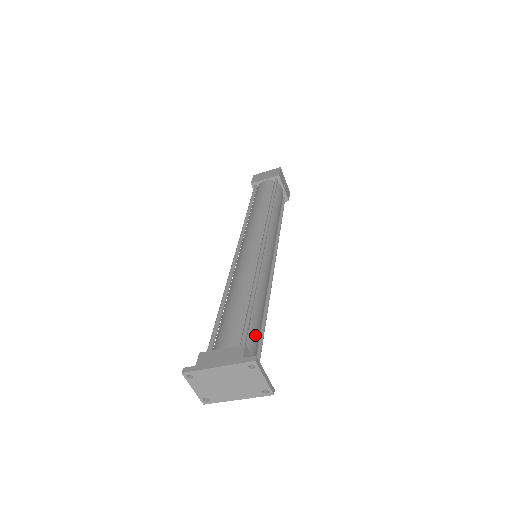
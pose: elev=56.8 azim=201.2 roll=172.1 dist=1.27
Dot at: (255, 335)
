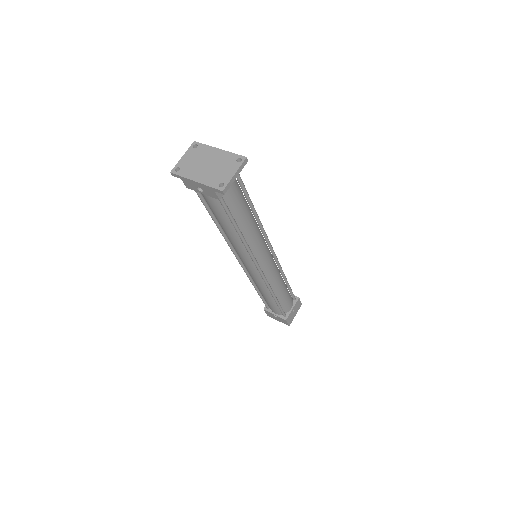
Dot at: (239, 198)
